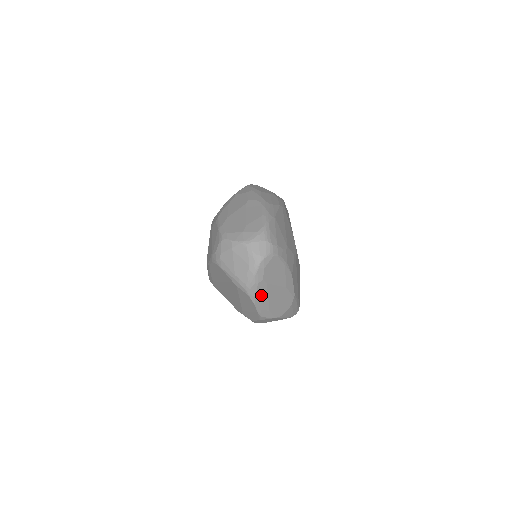
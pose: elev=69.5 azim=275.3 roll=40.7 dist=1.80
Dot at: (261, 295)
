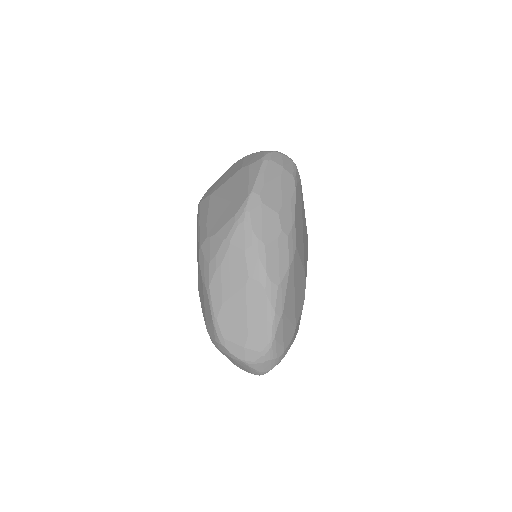
Dot at: occluded
